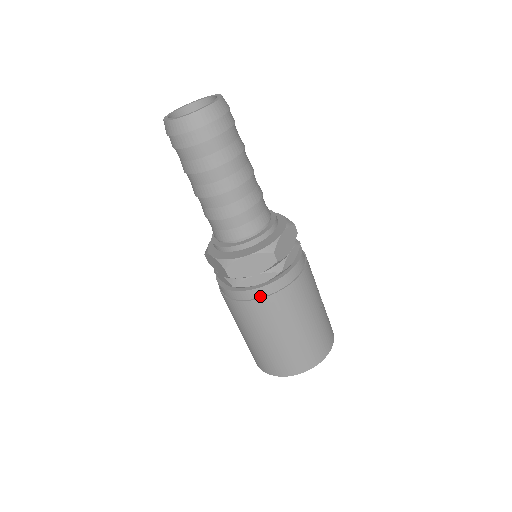
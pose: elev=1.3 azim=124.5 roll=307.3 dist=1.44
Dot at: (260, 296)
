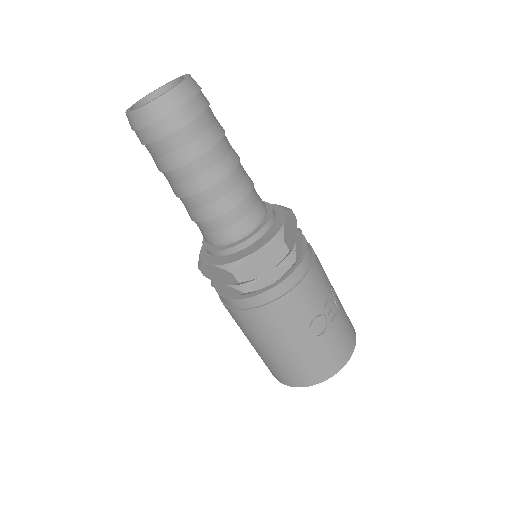
Dot at: (230, 305)
